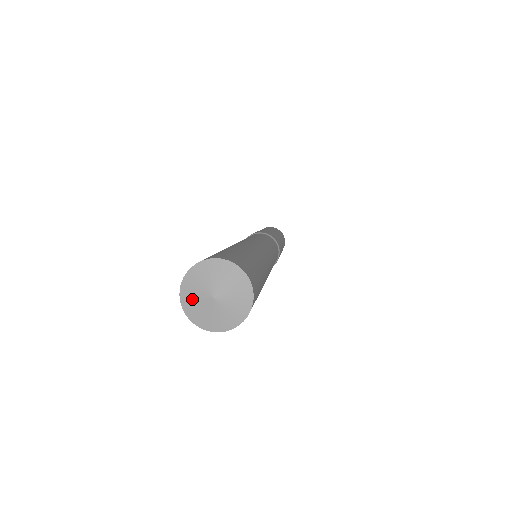
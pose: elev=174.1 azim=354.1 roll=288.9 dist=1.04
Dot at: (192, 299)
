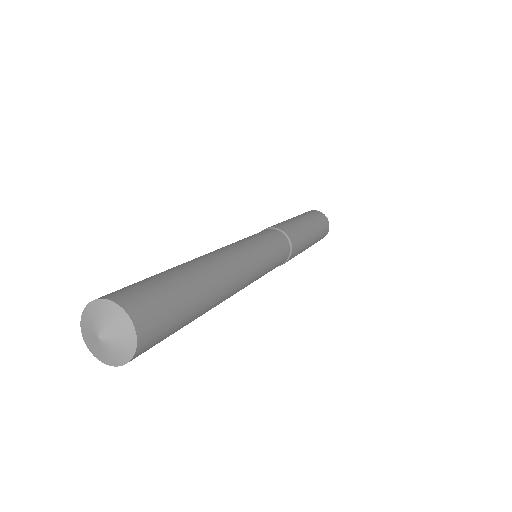
Dot at: (90, 318)
